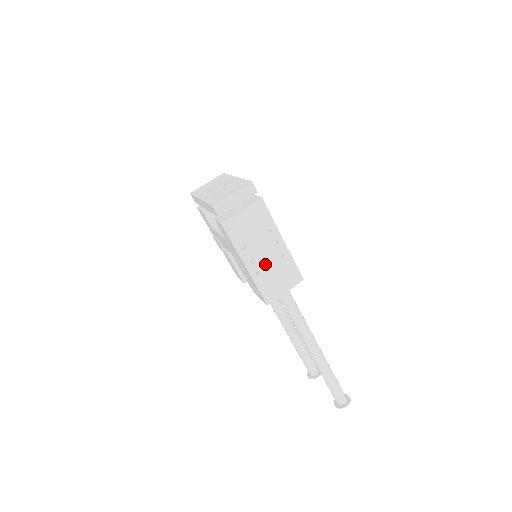
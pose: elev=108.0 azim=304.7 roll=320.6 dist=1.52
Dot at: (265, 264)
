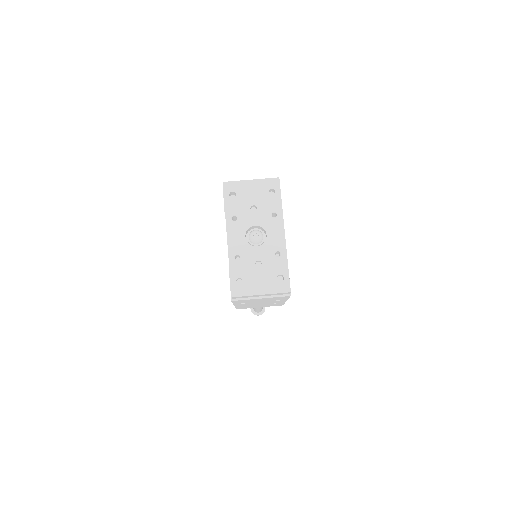
Dot at: (255, 304)
